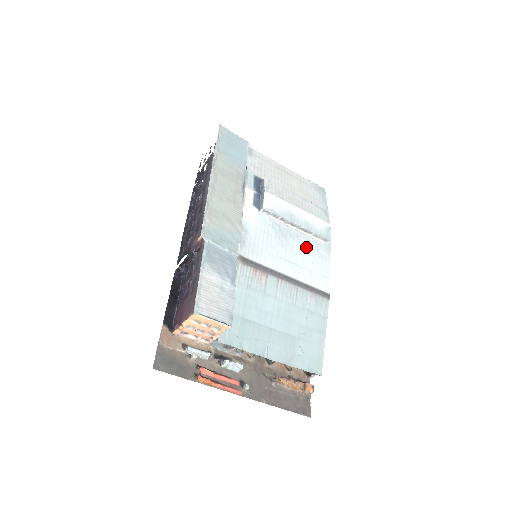
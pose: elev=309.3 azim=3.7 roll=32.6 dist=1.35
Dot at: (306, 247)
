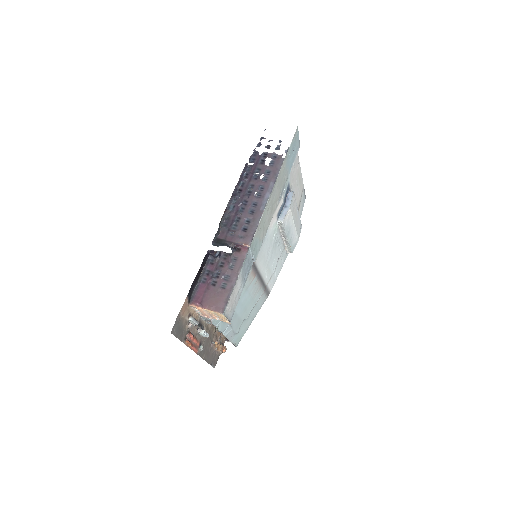
Dot at: (279, 255)
